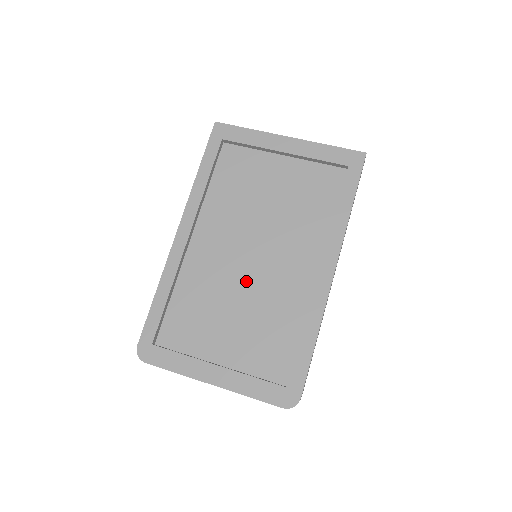
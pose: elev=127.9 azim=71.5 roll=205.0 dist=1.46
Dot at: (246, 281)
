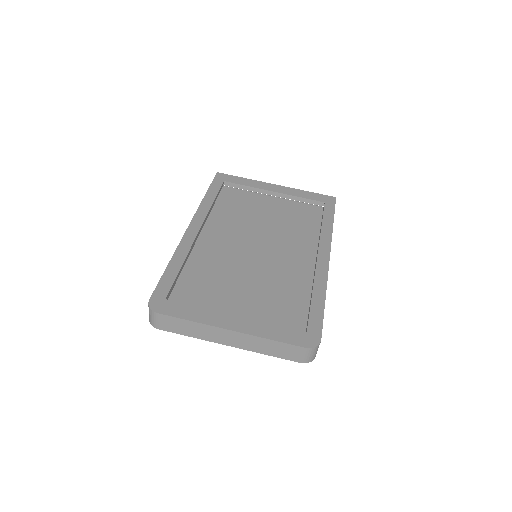
Dot at: (251, 268)
